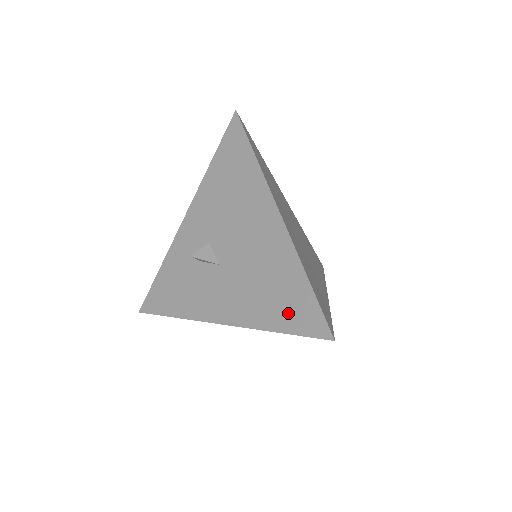
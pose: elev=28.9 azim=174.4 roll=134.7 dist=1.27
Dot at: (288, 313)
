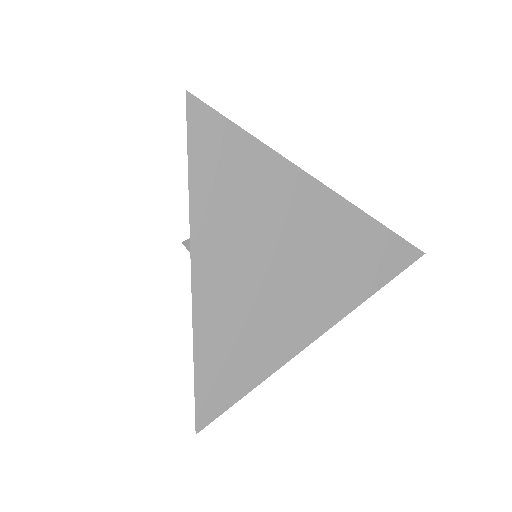
Dot at: occluded
